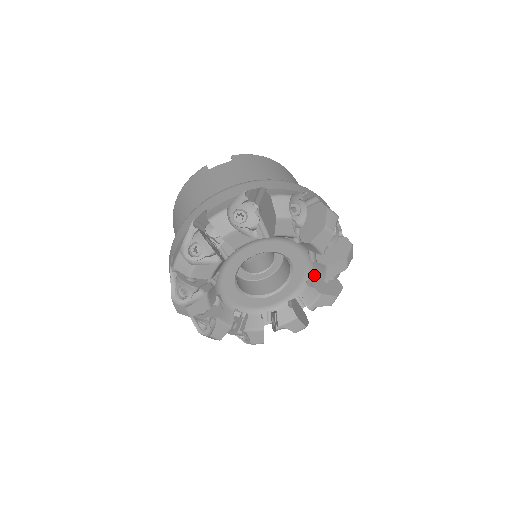
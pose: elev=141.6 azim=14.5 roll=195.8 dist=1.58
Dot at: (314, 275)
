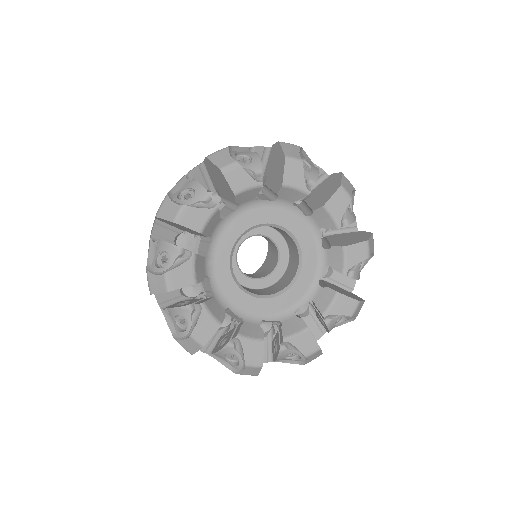
Dot at: occluded
